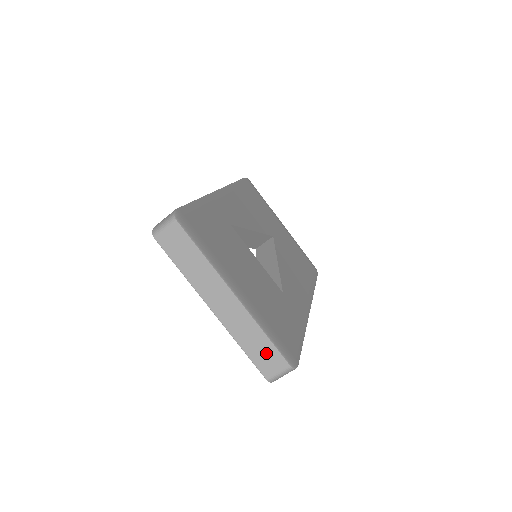
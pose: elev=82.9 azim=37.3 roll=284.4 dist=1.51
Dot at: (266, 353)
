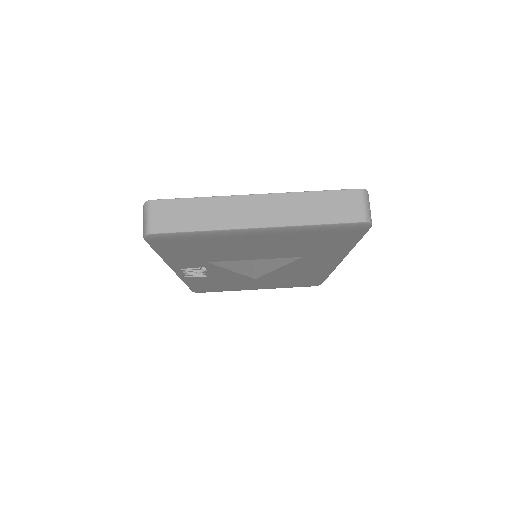
Dot at: (334, 203)
